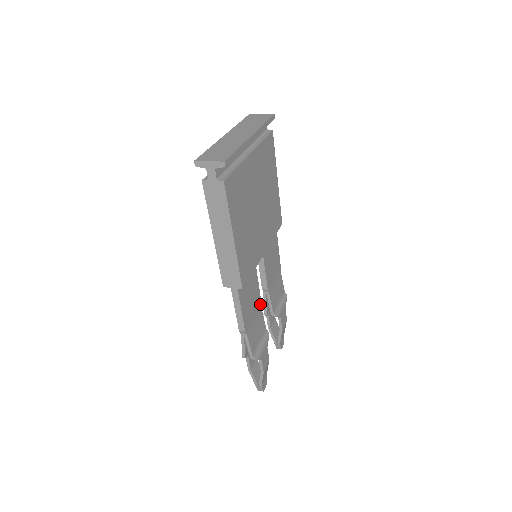
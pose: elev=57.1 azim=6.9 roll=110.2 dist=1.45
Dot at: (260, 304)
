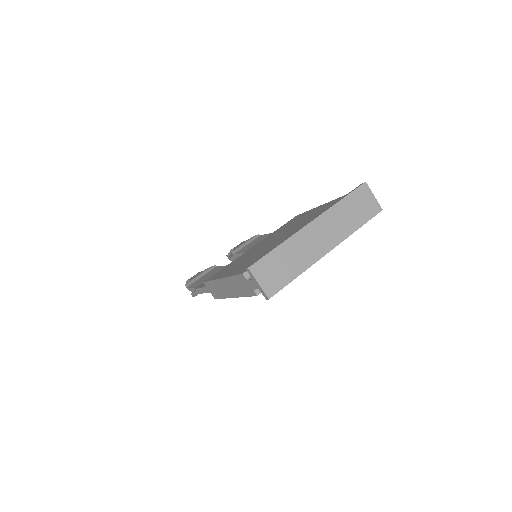
Dot at: occluded
